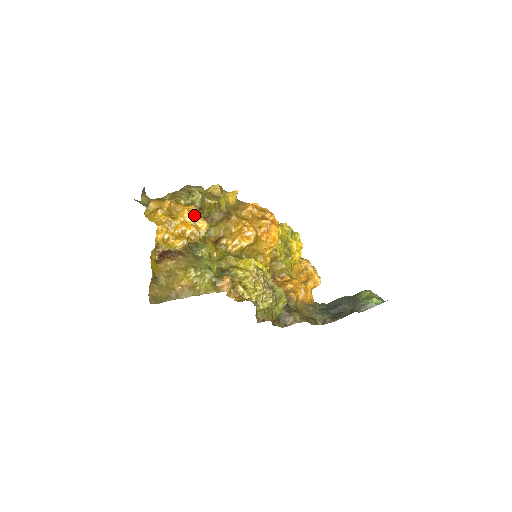
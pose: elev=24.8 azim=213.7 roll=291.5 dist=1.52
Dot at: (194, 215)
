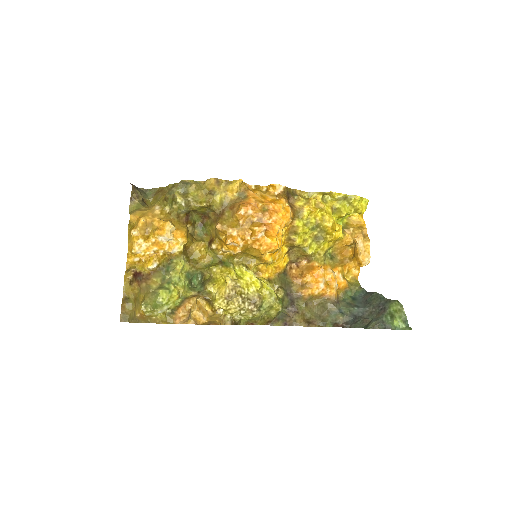
Dot at: (164, 236)
